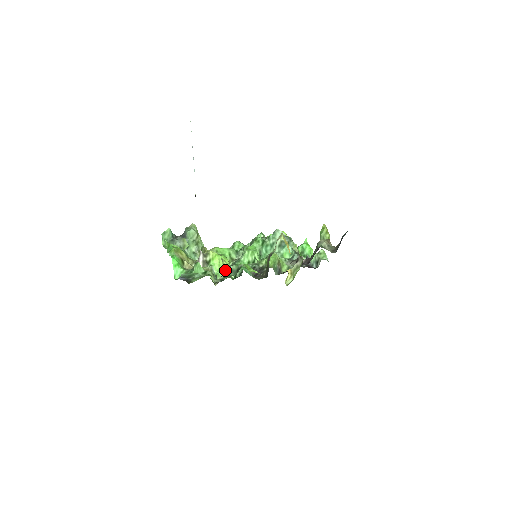
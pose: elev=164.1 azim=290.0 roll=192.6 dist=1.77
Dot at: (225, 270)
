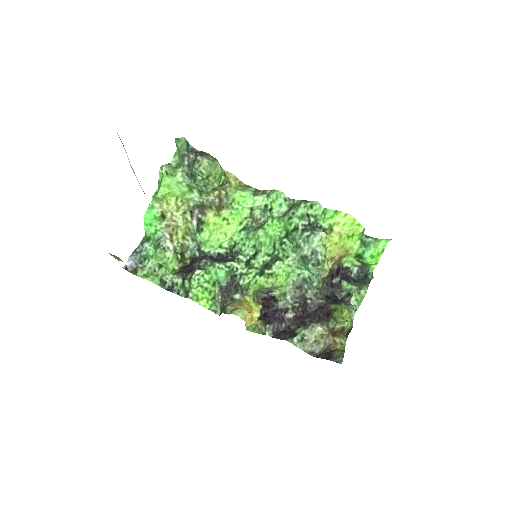
Dot at: (218, 240)
